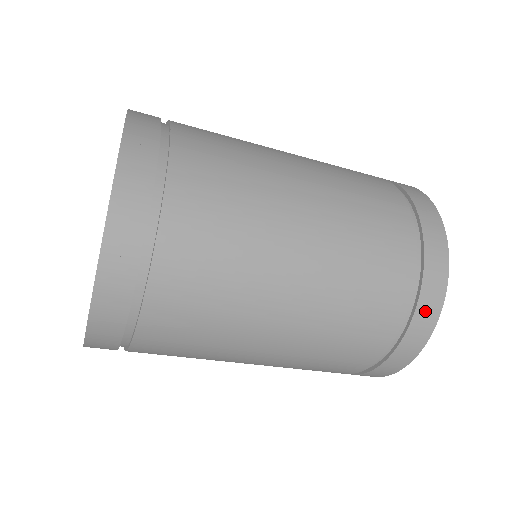
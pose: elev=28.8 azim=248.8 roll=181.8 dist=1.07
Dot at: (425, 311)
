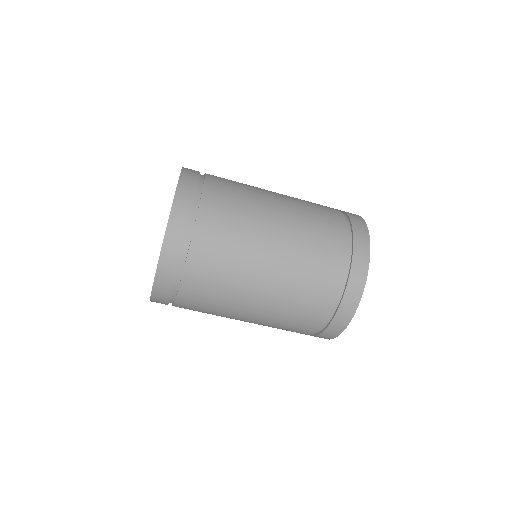
Dot at: (343, 314)
